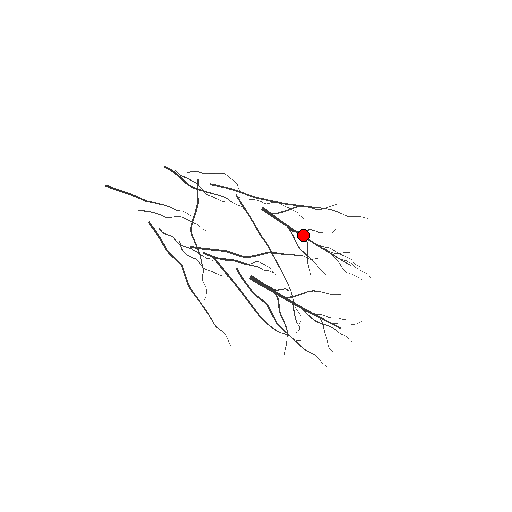
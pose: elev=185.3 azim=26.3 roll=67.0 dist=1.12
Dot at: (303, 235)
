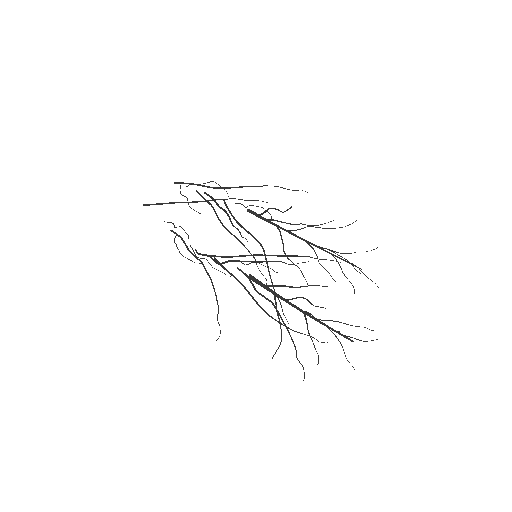
Dot at: (295, 235)
